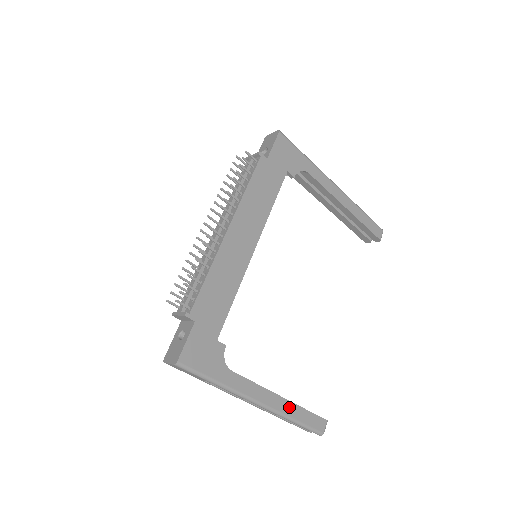
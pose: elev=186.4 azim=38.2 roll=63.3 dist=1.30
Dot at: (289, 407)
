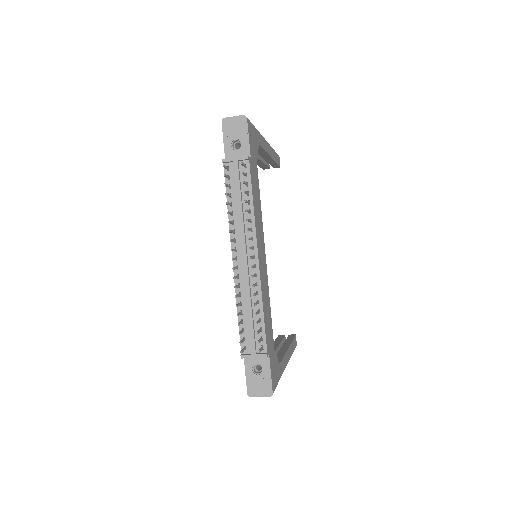
Dot at: (291, 349)
